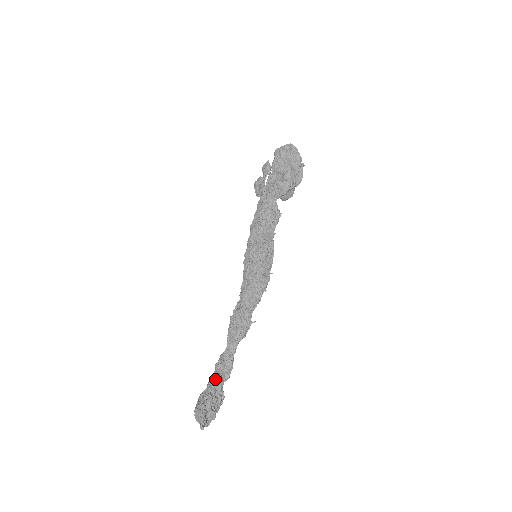
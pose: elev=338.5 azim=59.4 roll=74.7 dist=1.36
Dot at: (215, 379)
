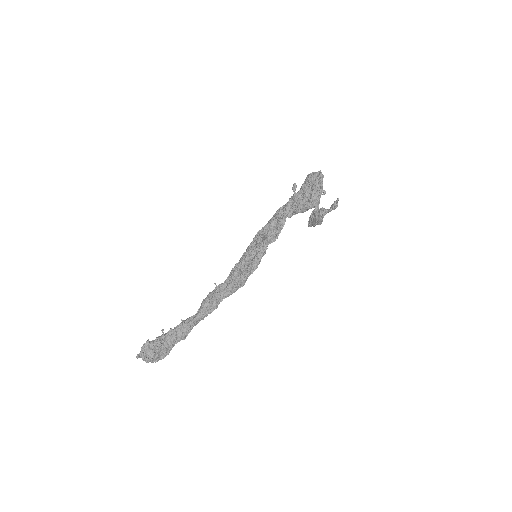
Dot at: (172, 331)
